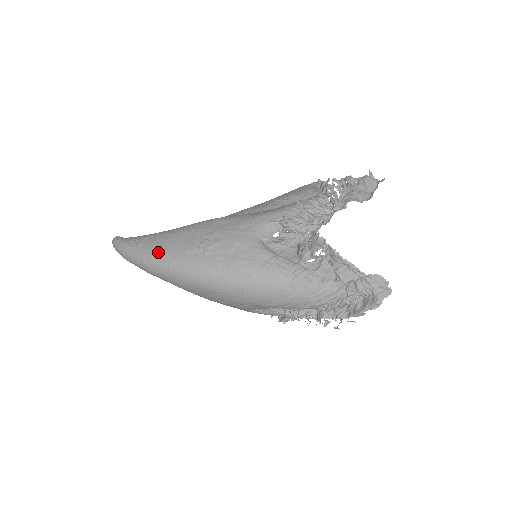
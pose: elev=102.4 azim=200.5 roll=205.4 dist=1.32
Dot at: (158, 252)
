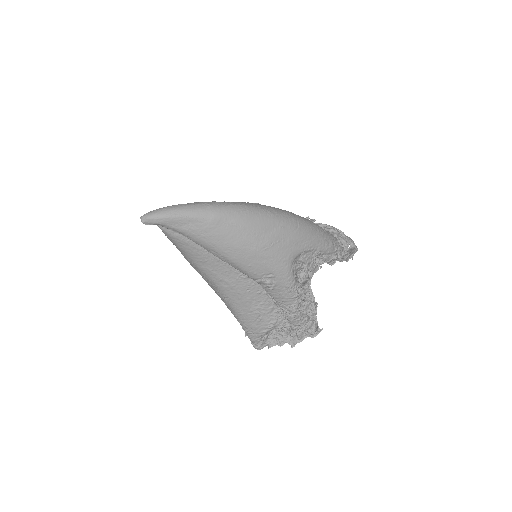
Dot at: occluded
